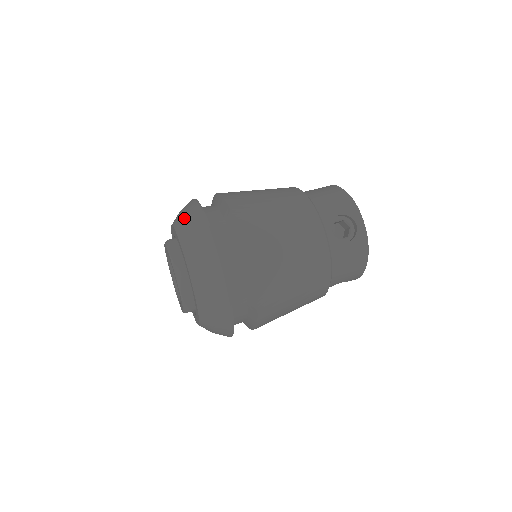
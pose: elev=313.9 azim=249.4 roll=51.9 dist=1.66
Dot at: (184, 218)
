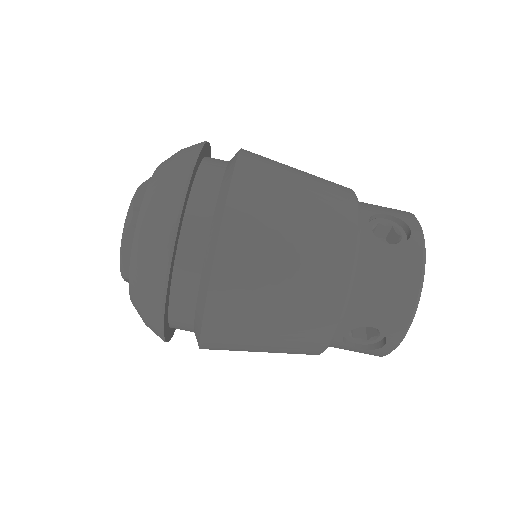
Dot at: (149, 228)
